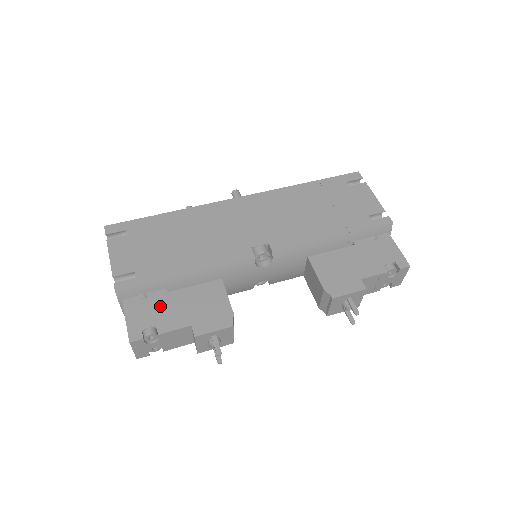
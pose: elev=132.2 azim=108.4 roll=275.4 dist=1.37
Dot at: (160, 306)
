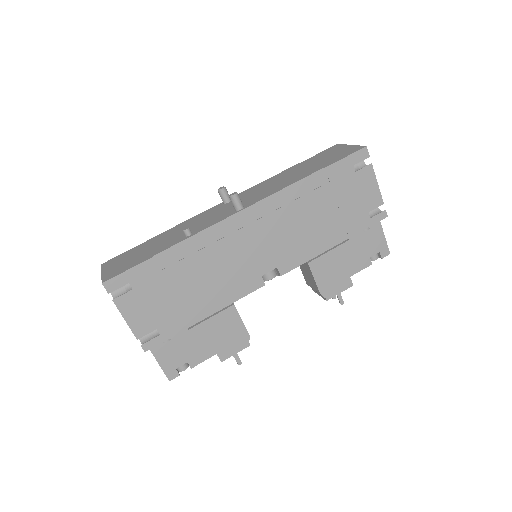
Dot at: (185, 345)
